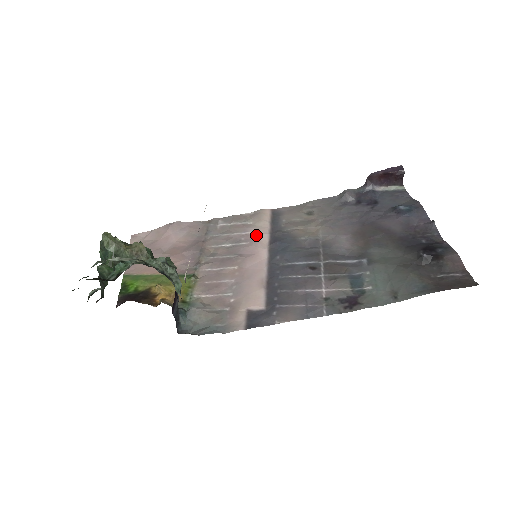
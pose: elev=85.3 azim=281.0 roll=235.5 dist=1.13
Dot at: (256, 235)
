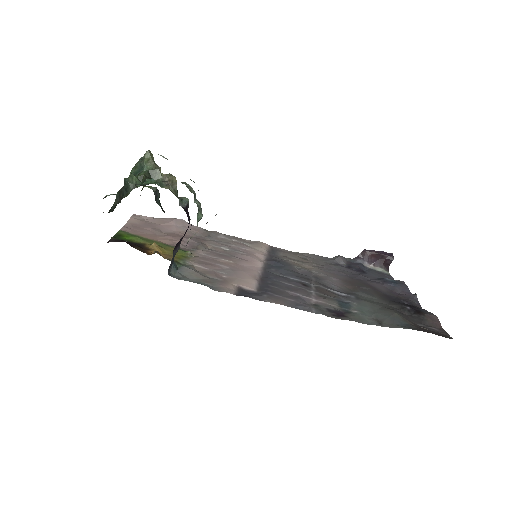
Dot at: (254, 252)
